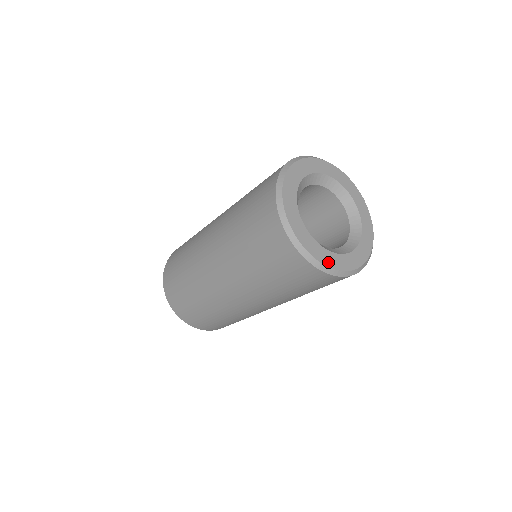
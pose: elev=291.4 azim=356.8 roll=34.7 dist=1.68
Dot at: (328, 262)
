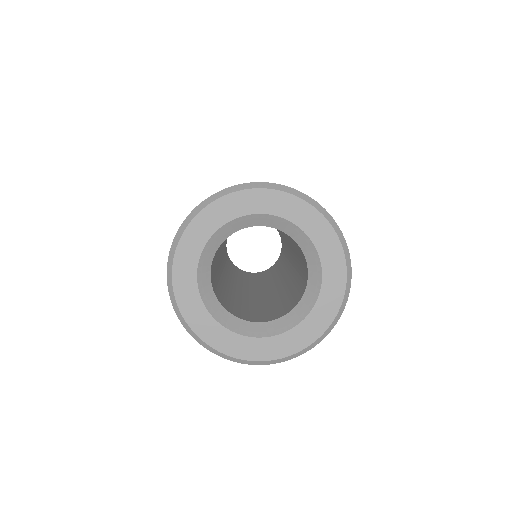
Dot at: (207, 336)
